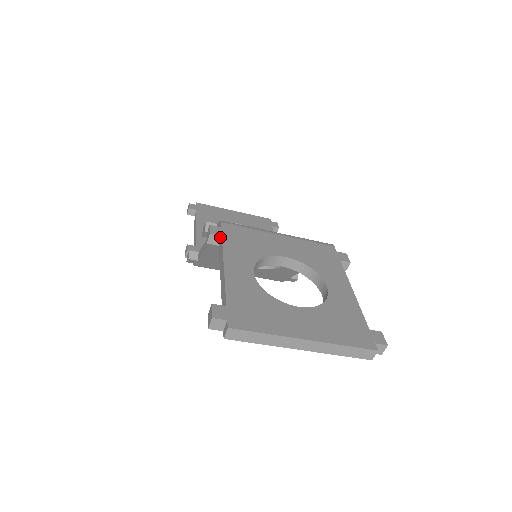
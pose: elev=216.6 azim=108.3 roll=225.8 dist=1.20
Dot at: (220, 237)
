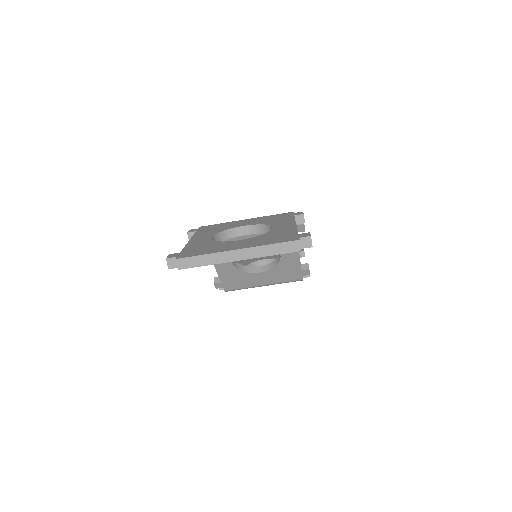
Dot at: occluded
